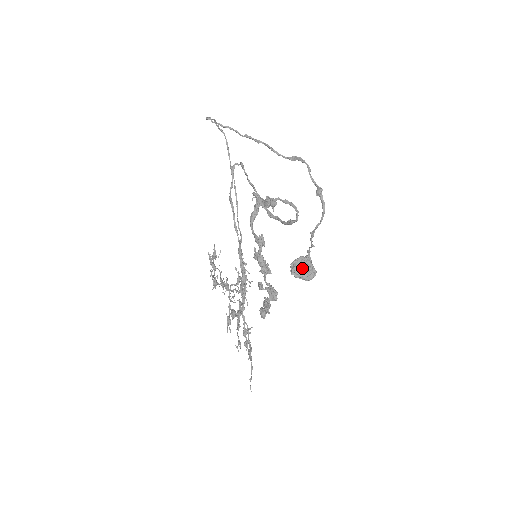
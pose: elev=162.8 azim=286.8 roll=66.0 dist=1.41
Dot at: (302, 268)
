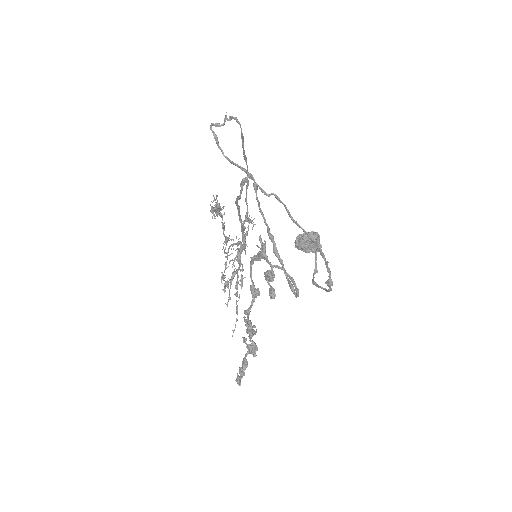
Dot at: (306, 247)
